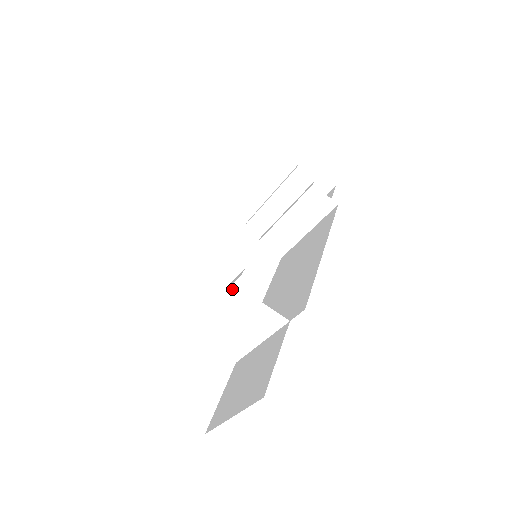
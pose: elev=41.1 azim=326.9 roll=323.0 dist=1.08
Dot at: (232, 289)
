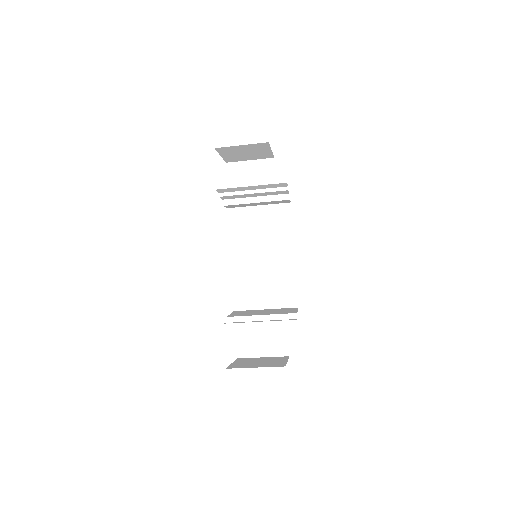
Dot at: (279, 313)
